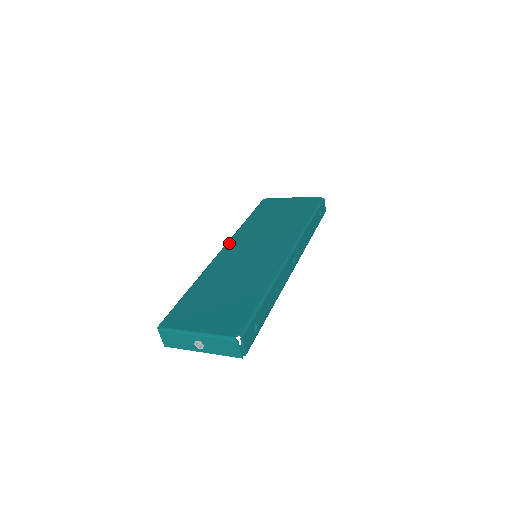
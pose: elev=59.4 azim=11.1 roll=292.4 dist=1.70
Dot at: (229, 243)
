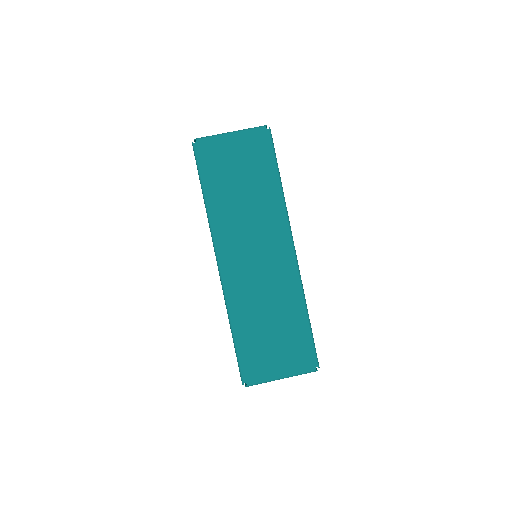
Dot at: (219, 251)
